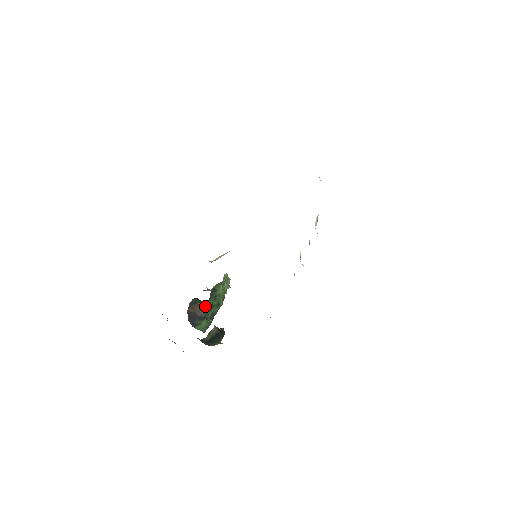
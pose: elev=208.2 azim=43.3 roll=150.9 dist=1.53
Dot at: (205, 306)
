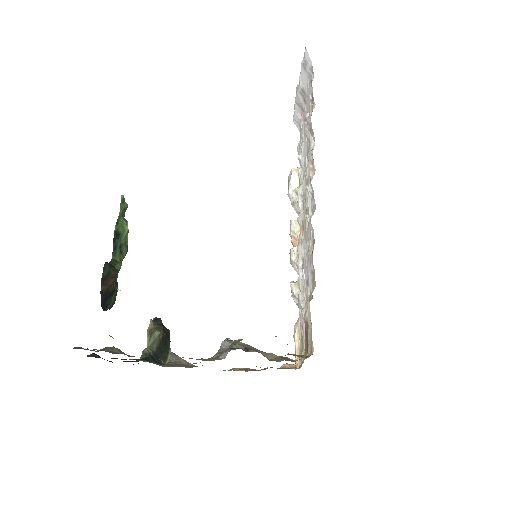
Dot at: occluded
